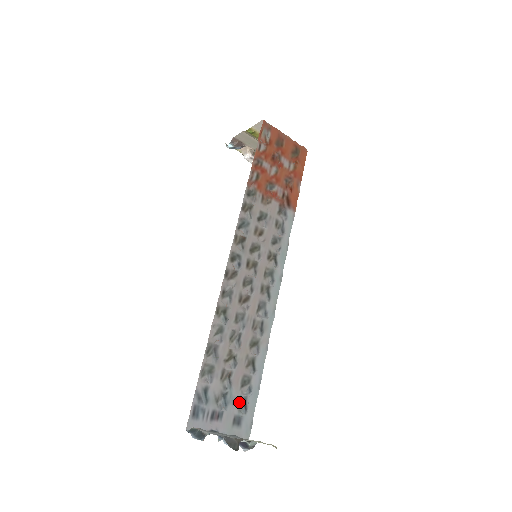
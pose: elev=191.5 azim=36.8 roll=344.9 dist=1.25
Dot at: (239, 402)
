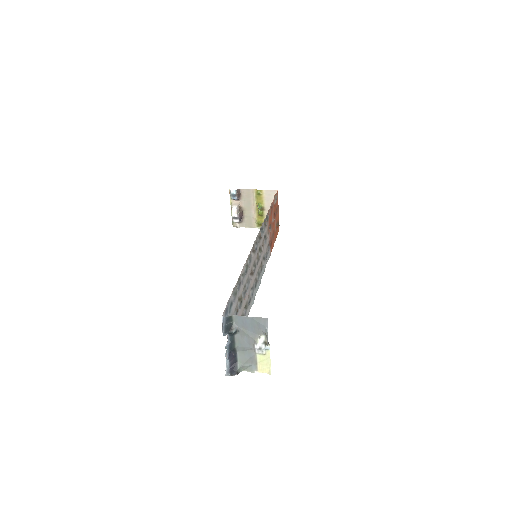
Dot at: occluded
